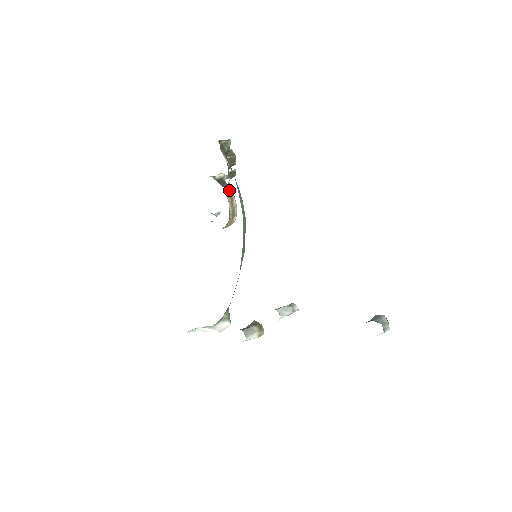
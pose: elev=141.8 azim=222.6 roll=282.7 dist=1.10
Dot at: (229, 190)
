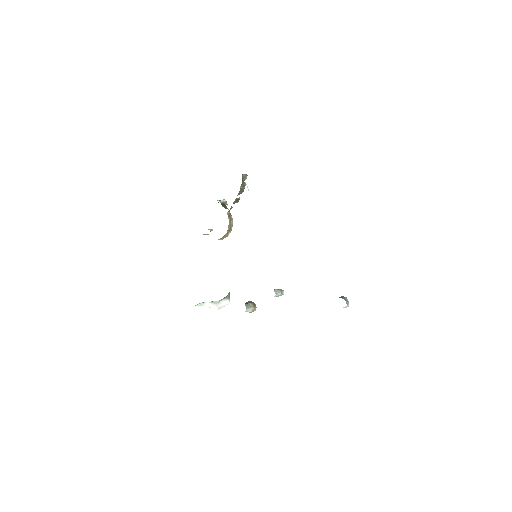
Dot at: occluded
